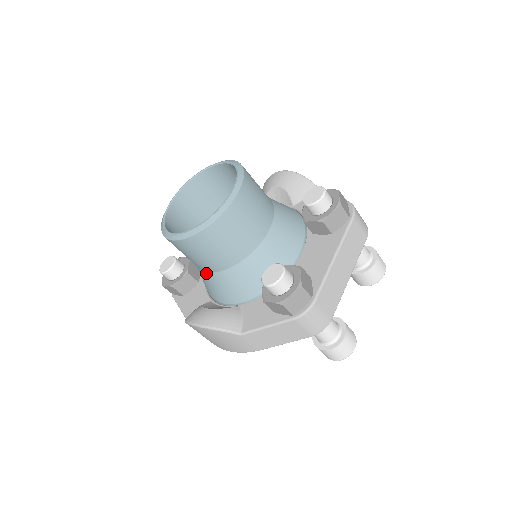
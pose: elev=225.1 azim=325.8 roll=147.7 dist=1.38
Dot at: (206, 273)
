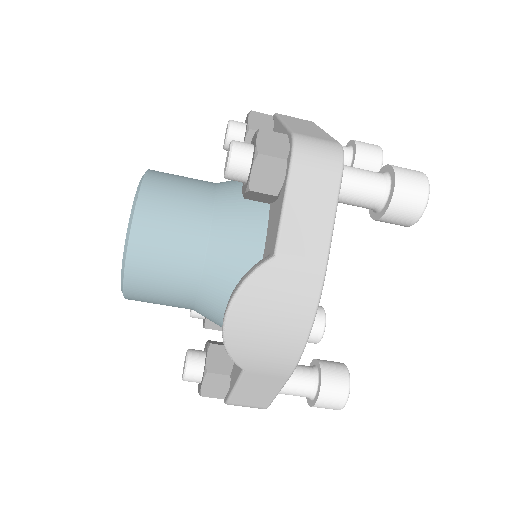
Dot at: (202, 284)
